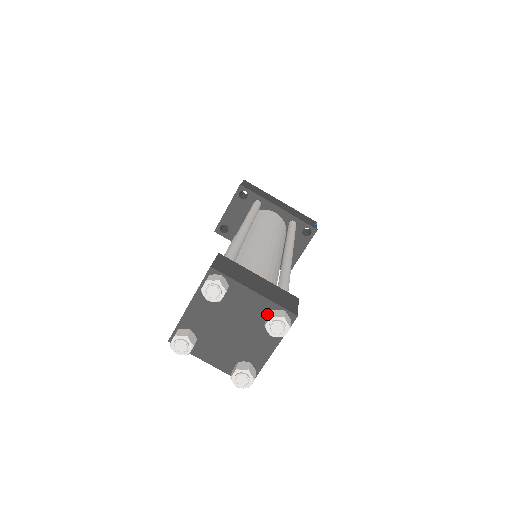
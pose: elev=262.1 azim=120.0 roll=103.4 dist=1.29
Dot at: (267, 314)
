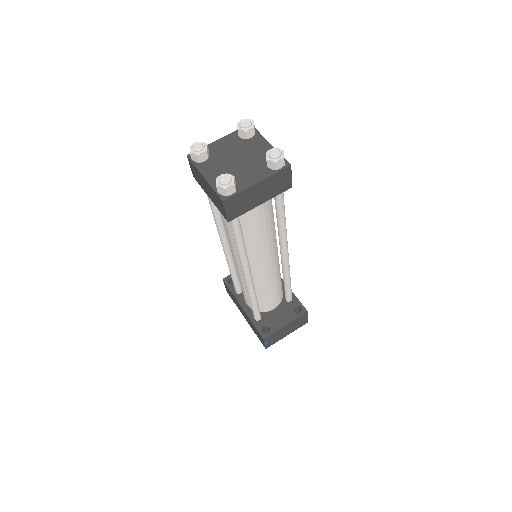
Dot at: occluded
